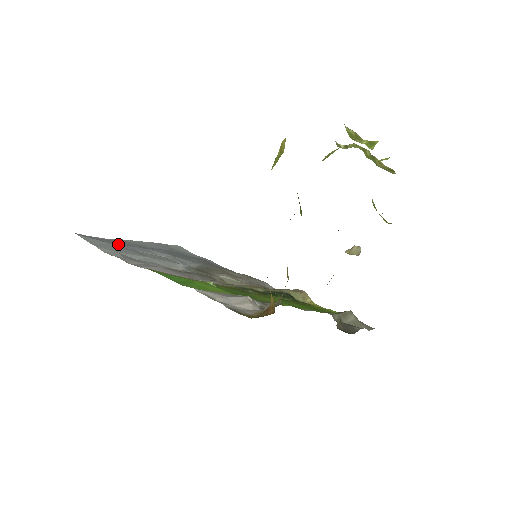
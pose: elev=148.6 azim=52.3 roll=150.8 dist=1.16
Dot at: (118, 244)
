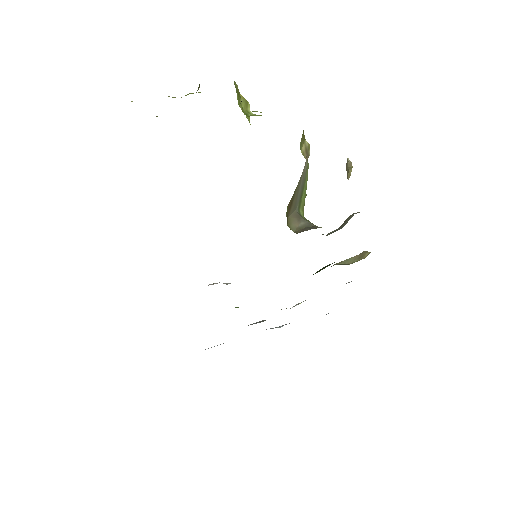
Dot at: occluded
